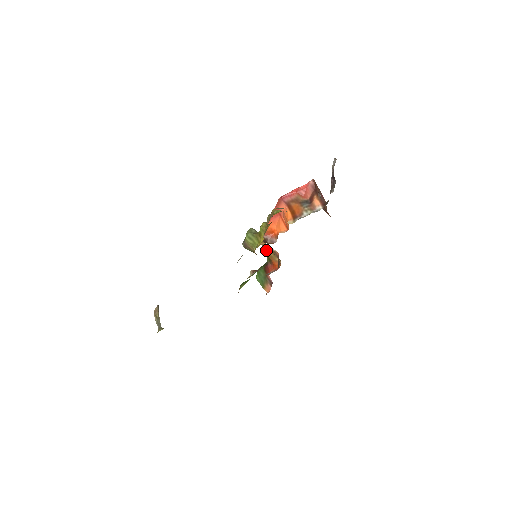
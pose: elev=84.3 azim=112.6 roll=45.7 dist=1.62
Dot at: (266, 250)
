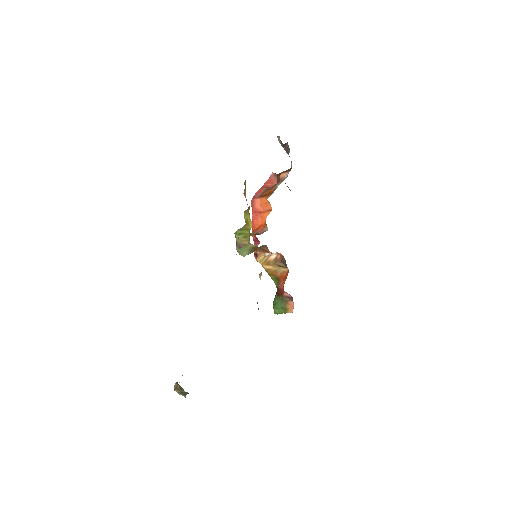
Dot at: (267, 268)
